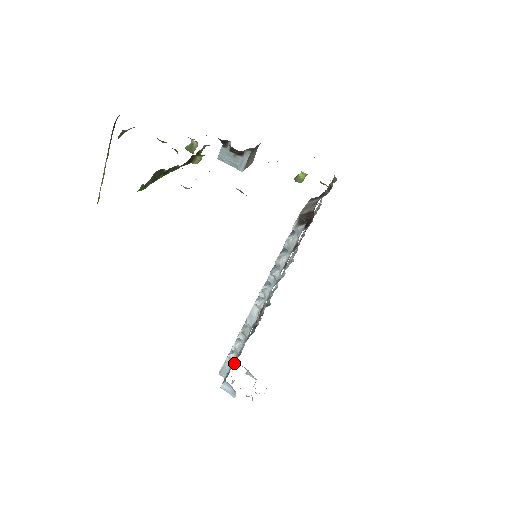
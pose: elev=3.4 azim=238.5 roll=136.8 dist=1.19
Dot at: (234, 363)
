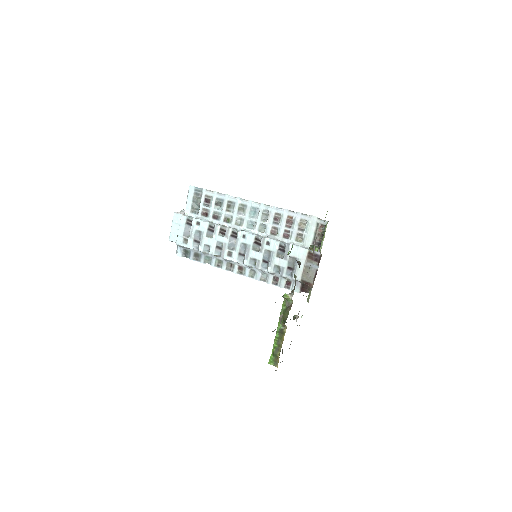
Dot at: (198, 256)
